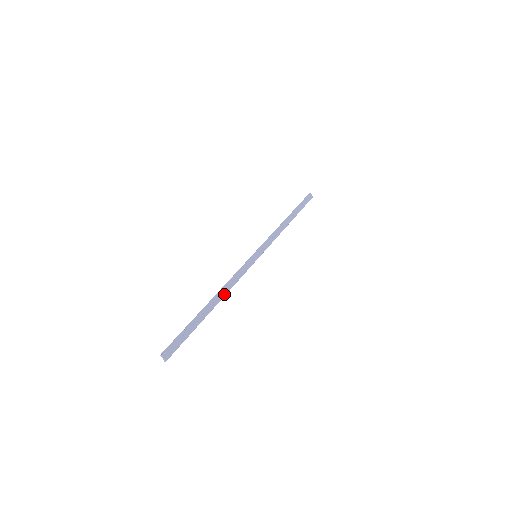
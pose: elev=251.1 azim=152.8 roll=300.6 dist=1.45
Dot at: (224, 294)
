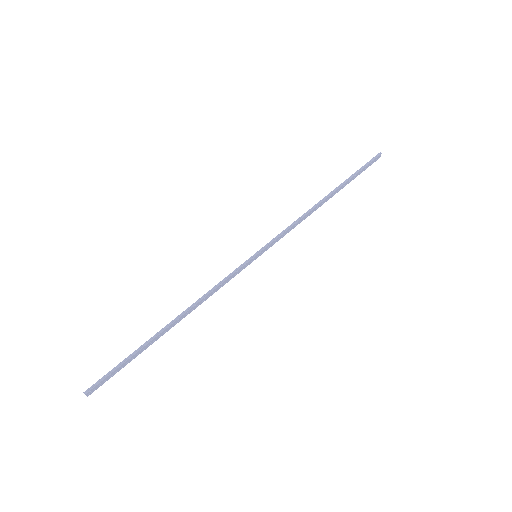
Dot at: (191, 311)
